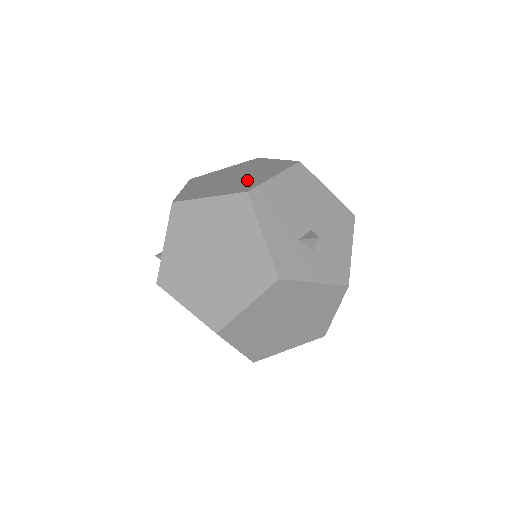
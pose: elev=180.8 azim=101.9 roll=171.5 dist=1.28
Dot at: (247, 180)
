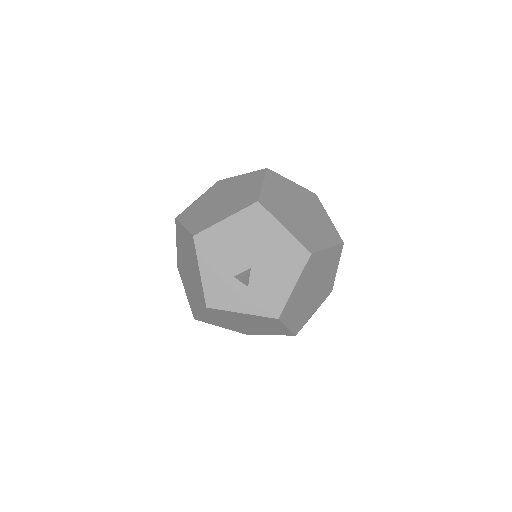
Dot at: (215, 214)
